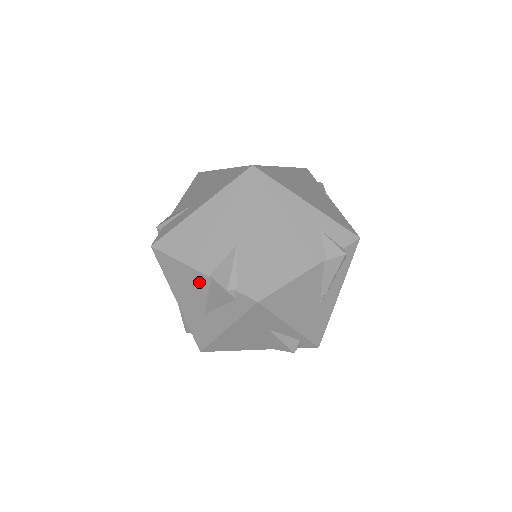
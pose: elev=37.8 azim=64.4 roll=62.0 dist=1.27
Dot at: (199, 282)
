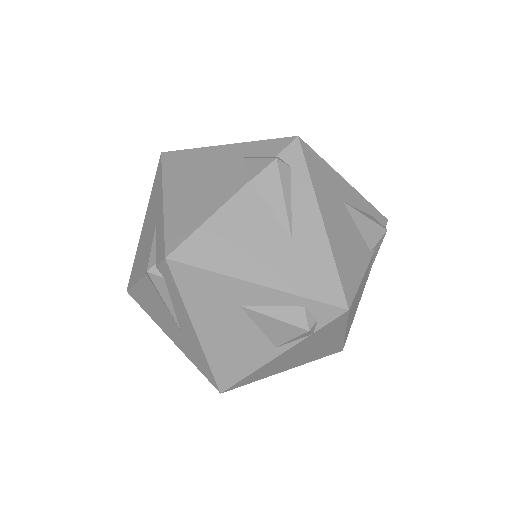
Dot at: (151, 292)
